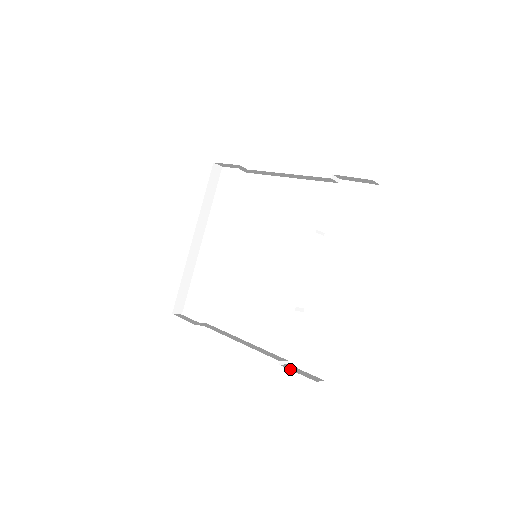
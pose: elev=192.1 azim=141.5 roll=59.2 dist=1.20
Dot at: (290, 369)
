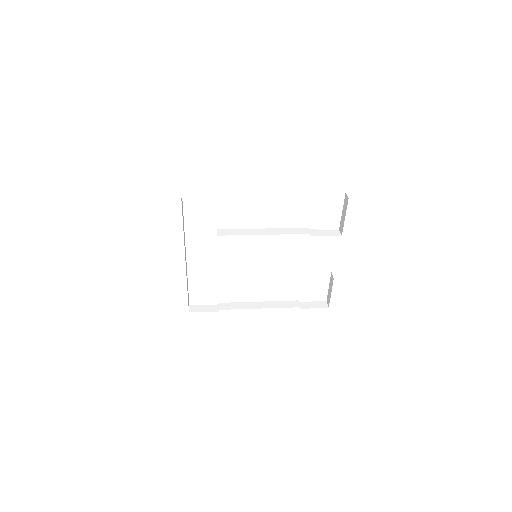
Dot at: (309, 308)
